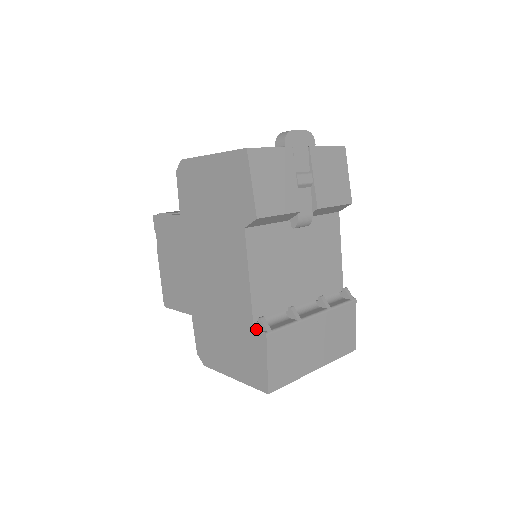
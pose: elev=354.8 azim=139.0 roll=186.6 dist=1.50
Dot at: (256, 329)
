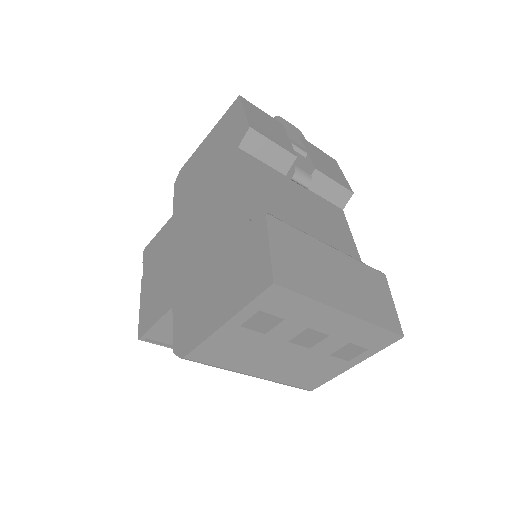
Dot at: (253, 221)
